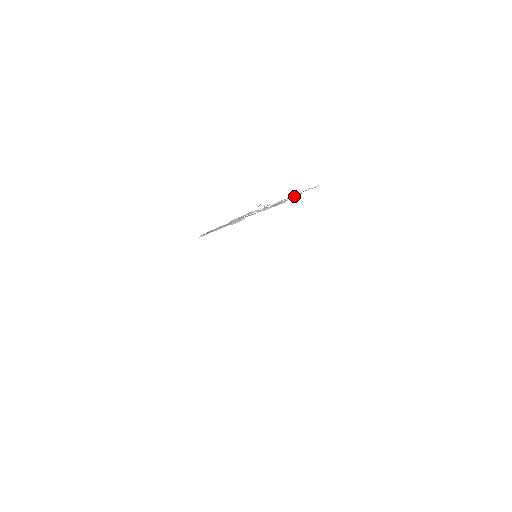
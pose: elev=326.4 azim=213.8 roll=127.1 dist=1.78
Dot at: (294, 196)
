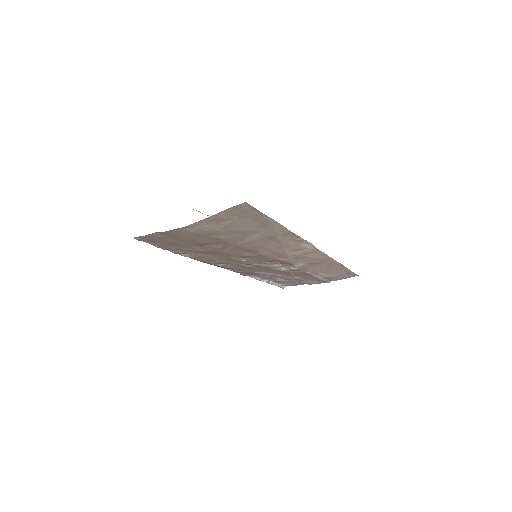
Dot at: occluded
